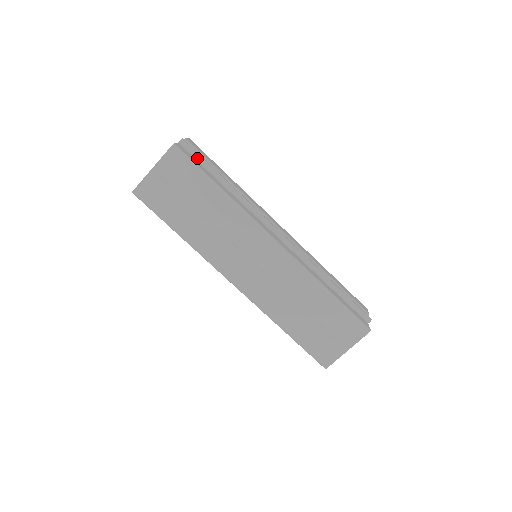
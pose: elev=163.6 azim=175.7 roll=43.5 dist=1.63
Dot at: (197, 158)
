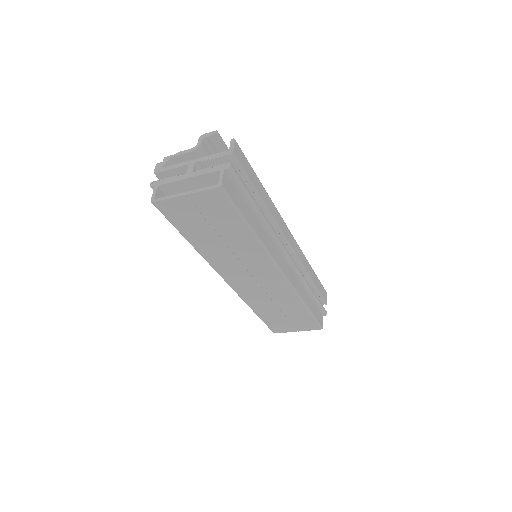
Dot at: (239, 188)
